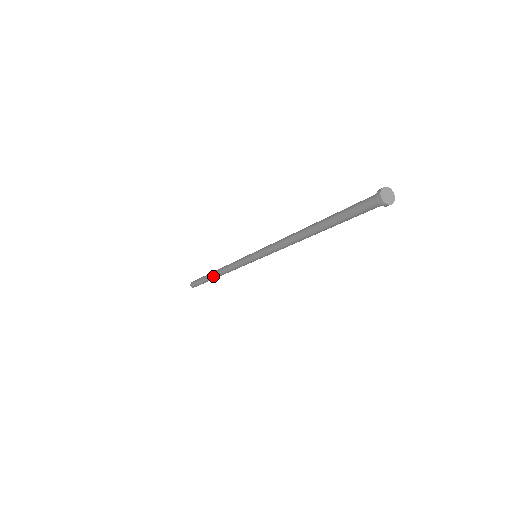
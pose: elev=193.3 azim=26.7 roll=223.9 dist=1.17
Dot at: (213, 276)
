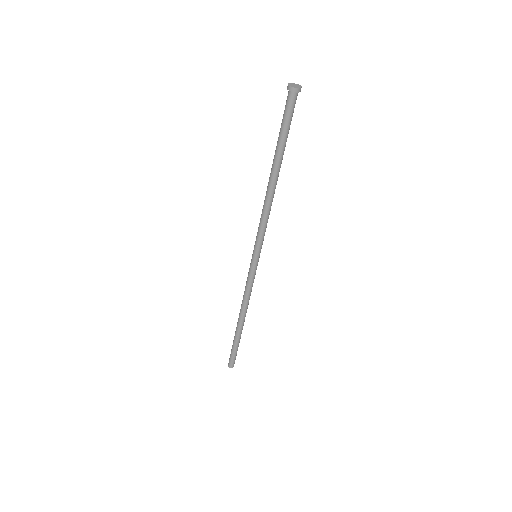
Dot at: (238, 322)
